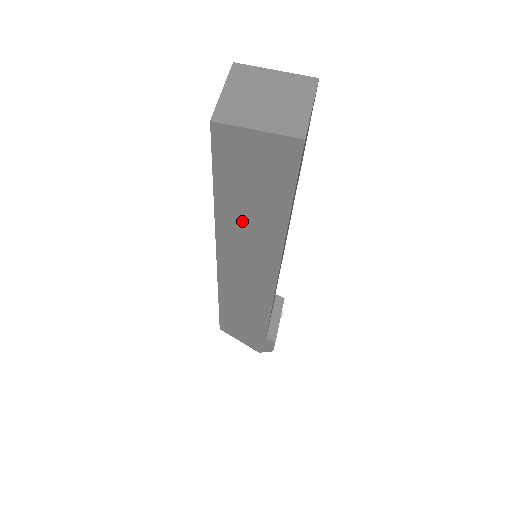
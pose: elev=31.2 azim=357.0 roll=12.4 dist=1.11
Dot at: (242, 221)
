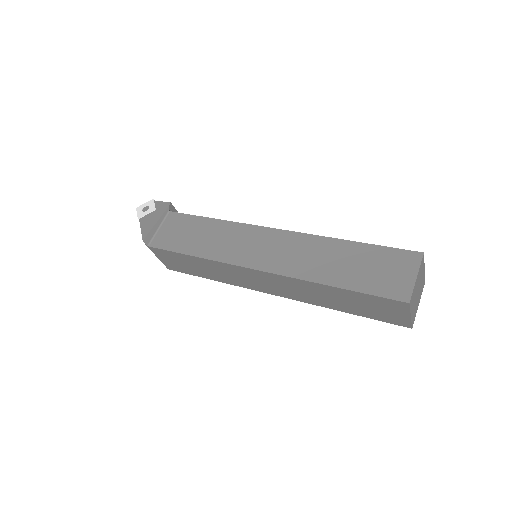
Dot at: occluded
